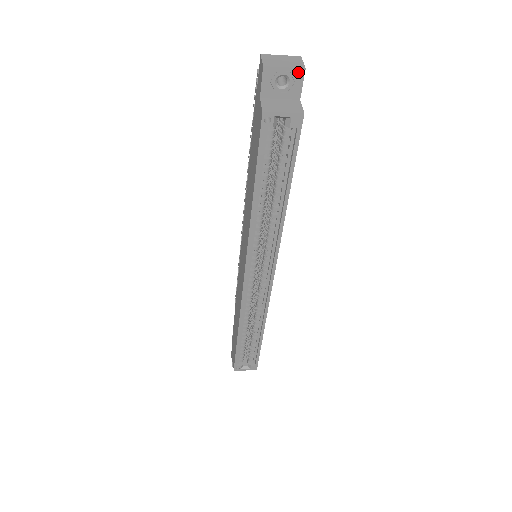
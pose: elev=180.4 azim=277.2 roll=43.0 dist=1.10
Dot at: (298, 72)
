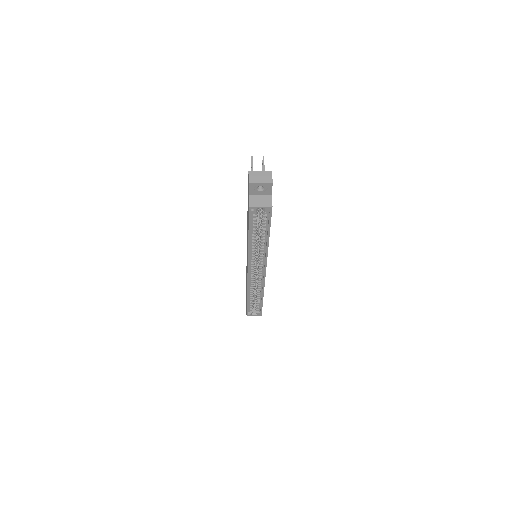
Dot at: (269, 184)
